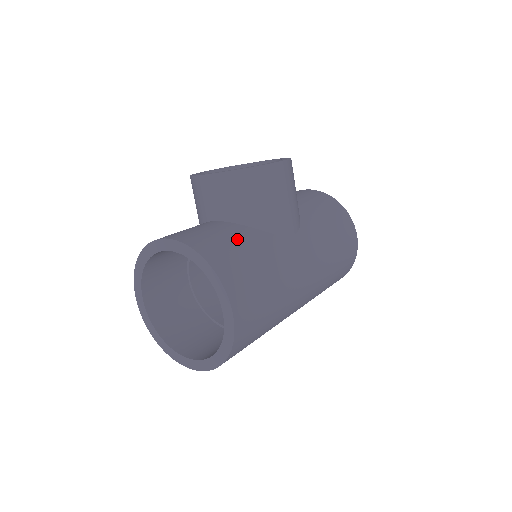
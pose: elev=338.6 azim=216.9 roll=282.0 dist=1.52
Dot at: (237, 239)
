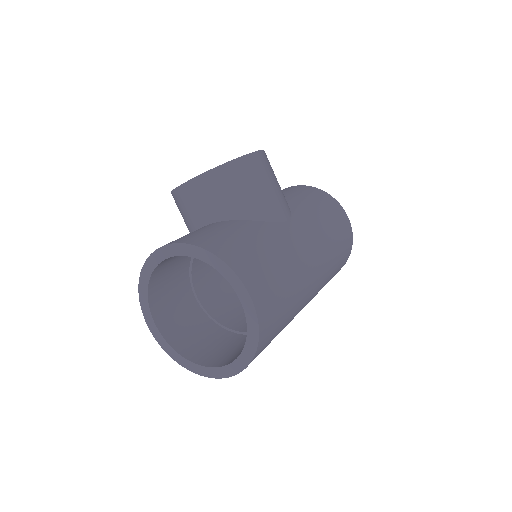
Dot at: (234, 231)
